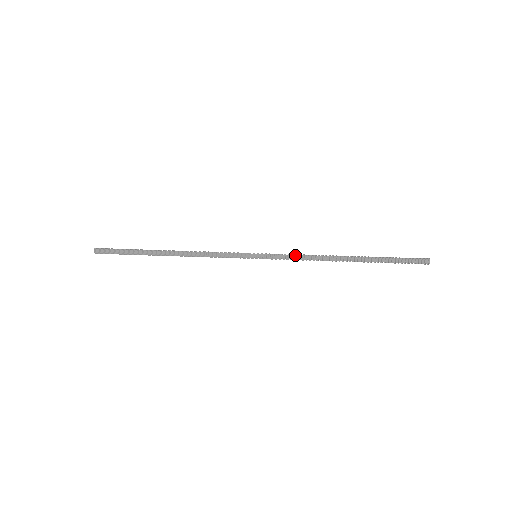
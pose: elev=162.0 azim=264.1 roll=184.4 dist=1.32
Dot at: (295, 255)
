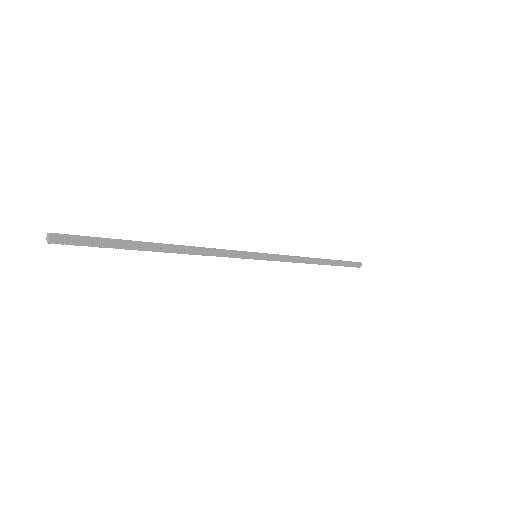
Dot at: (289, 258)
